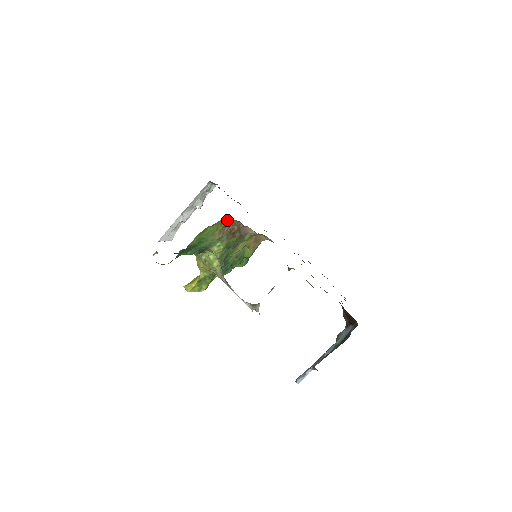
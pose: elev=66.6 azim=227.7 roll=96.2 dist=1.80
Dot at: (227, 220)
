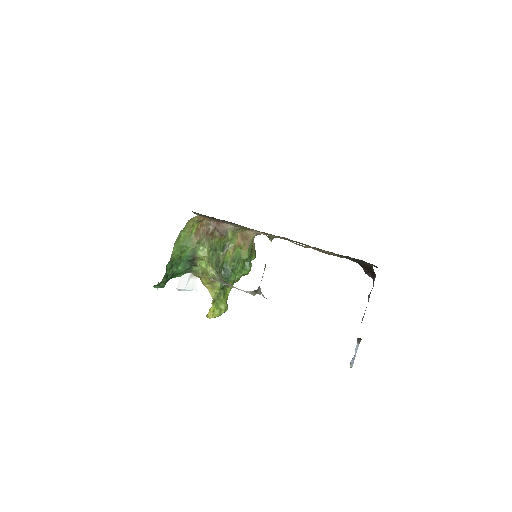
Dot at: (195, 220)
